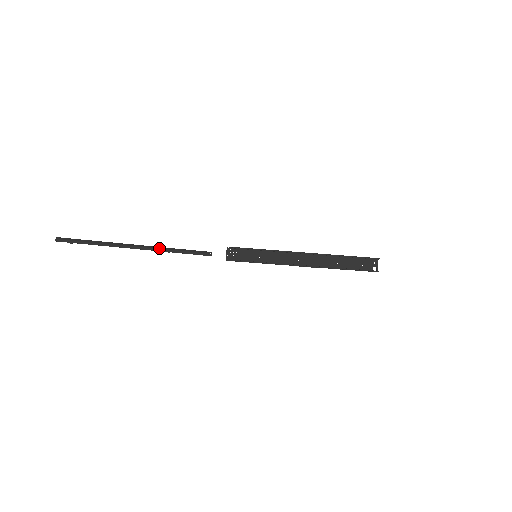
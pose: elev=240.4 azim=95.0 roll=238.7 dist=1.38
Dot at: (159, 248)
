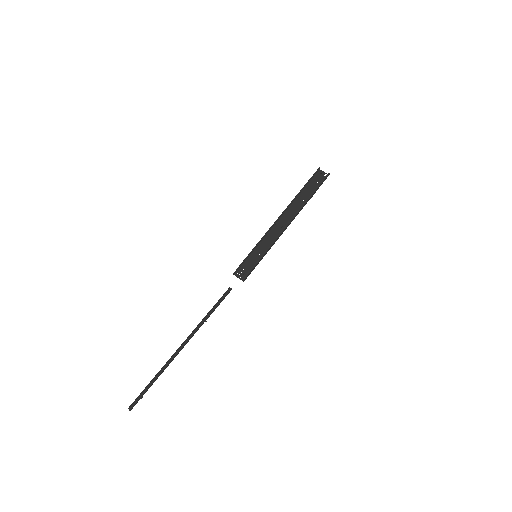
Dot at: (197, 327)
